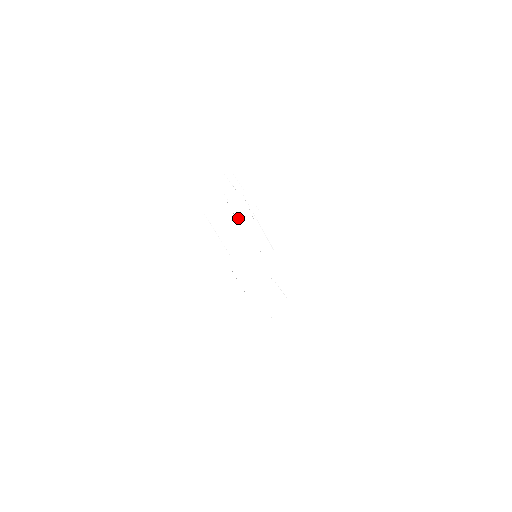
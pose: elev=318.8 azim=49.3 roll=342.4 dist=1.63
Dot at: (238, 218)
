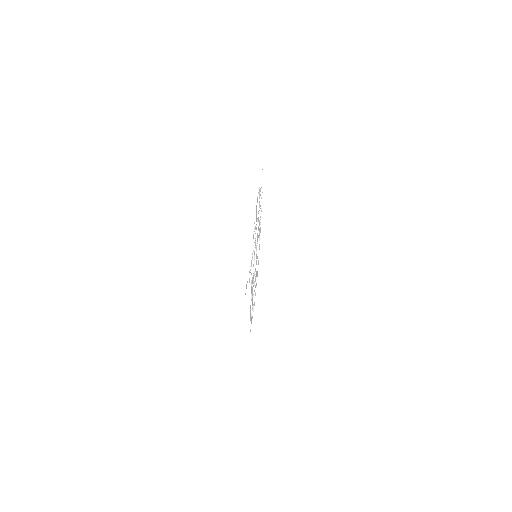
Dot at: (257, 226)
